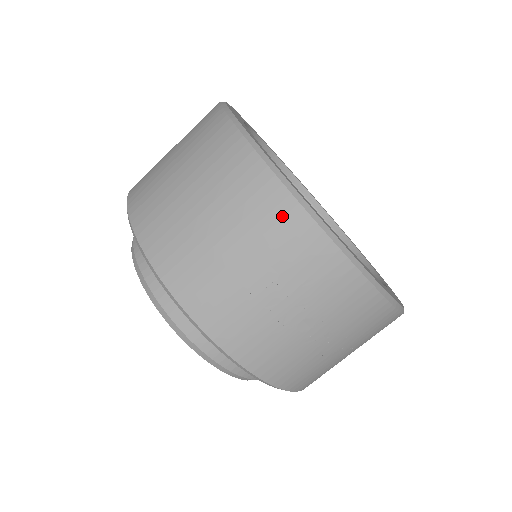
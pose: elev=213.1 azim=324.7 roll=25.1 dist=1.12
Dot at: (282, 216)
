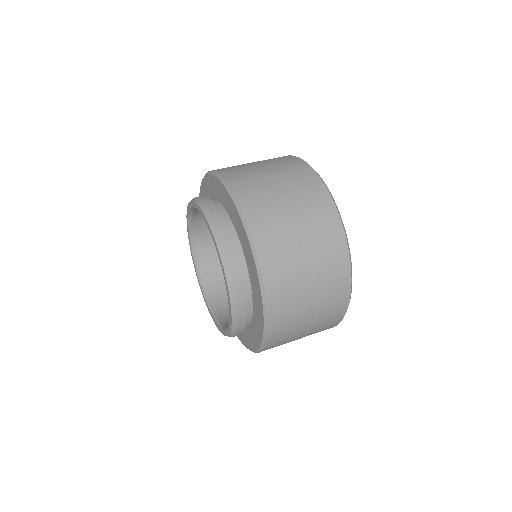
Dot at: (314, 186)
